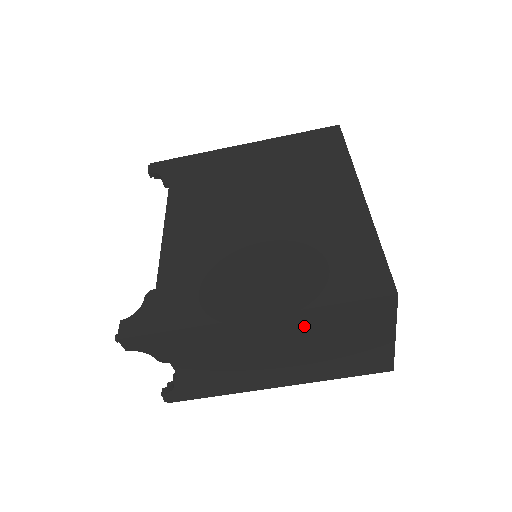
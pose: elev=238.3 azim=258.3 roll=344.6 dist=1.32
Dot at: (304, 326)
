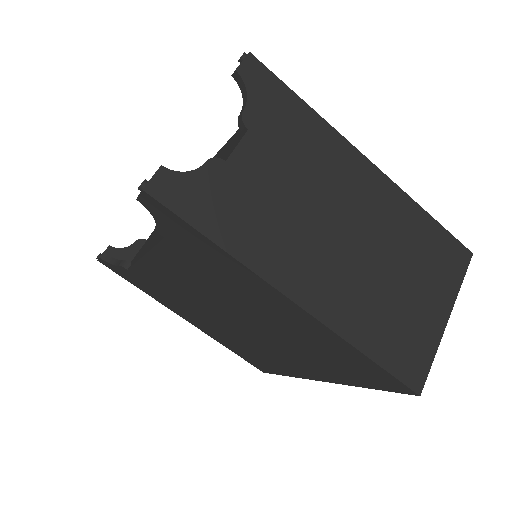
Dot at: (396, 219)
